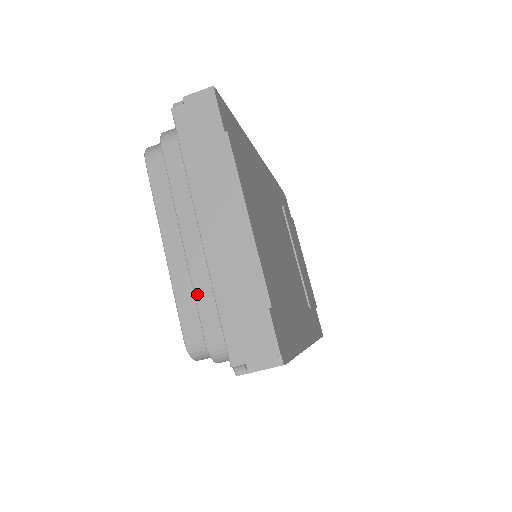
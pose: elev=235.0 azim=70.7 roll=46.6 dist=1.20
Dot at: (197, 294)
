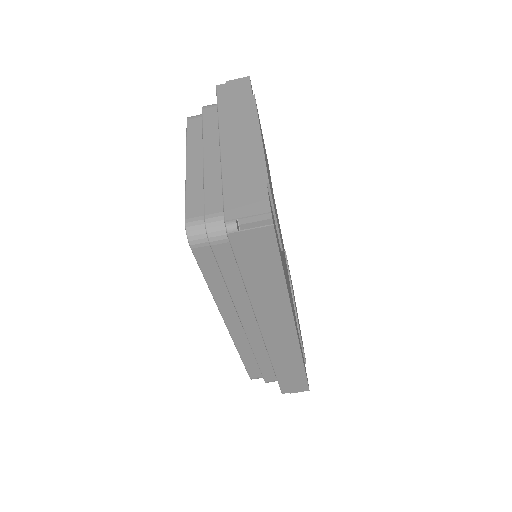
Dot at: (206, 186)
